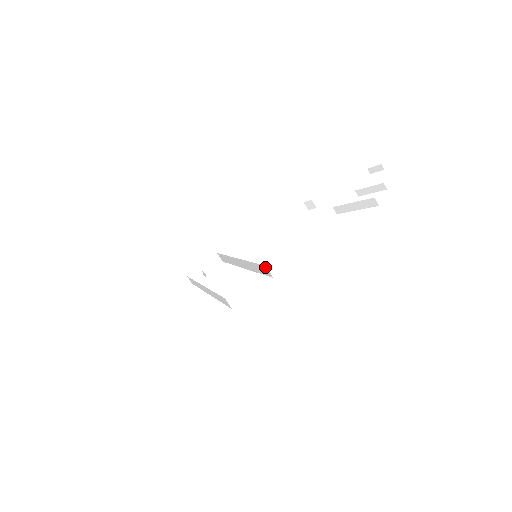
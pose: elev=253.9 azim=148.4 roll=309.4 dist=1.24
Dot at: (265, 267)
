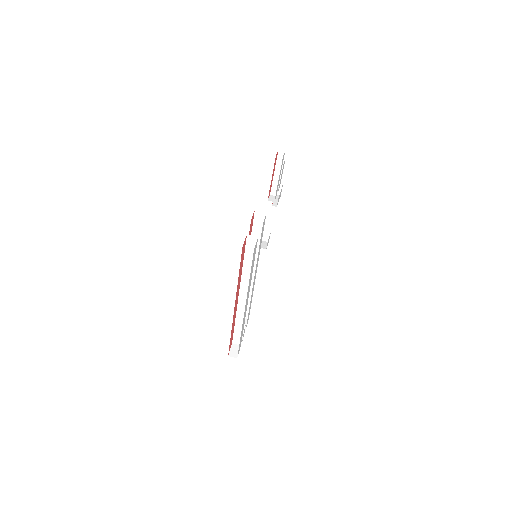
Dot at: (256, 213)
